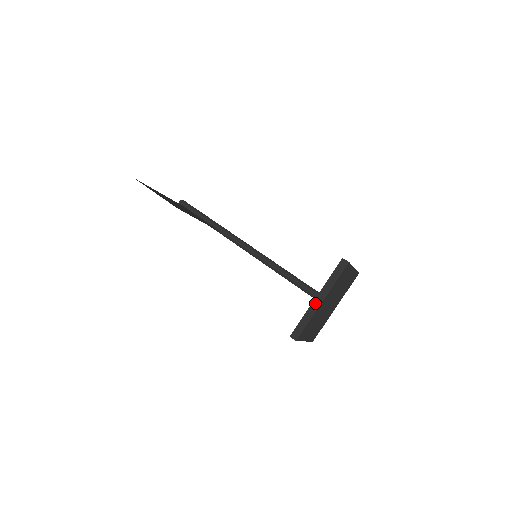
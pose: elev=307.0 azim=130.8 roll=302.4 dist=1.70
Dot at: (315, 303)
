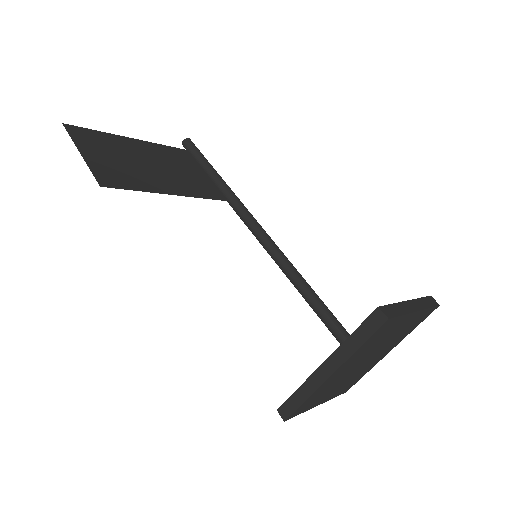
Dot at: (320, 372)
